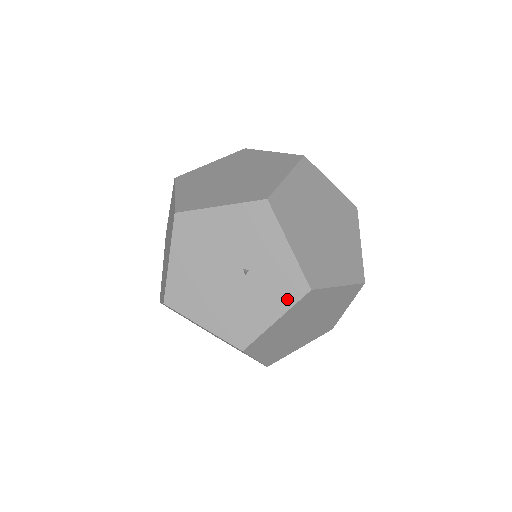
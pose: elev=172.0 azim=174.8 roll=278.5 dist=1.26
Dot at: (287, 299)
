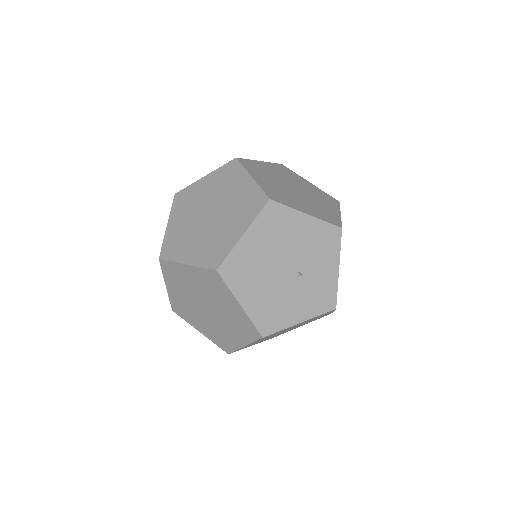
Dot at: (317, 309)
